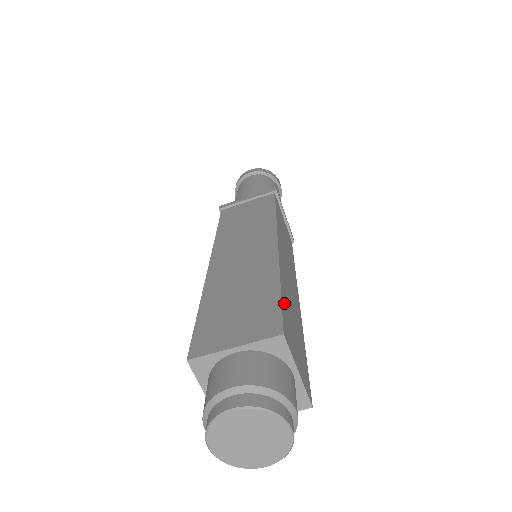
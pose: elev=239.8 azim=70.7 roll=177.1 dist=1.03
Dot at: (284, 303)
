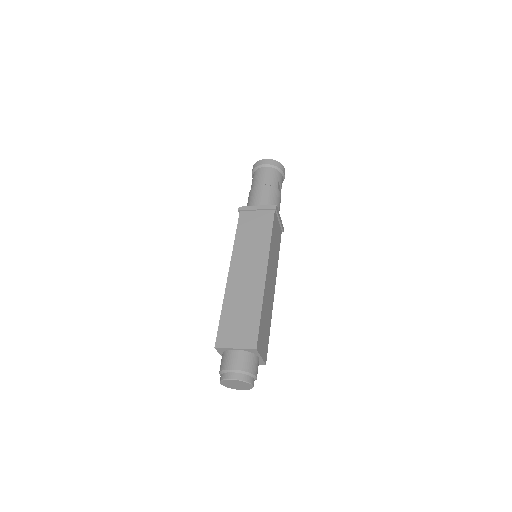
Dot at: (261, 323)
